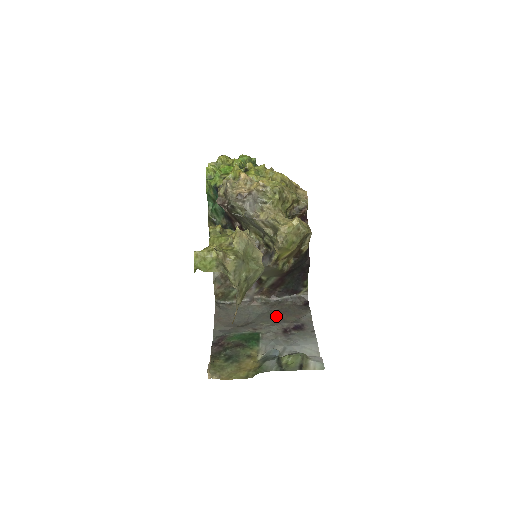
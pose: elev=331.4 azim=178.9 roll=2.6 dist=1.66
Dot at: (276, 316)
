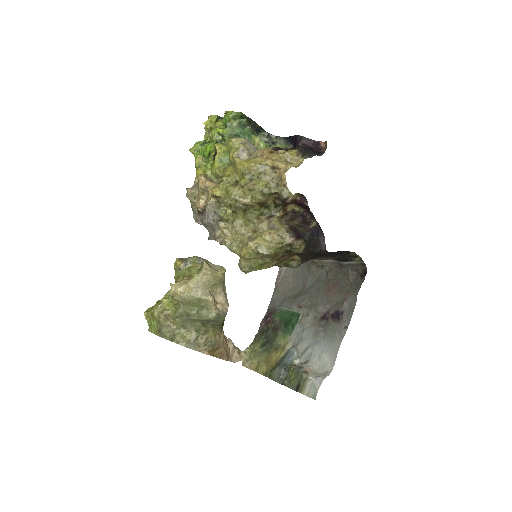
Dot at: (325, 290)
